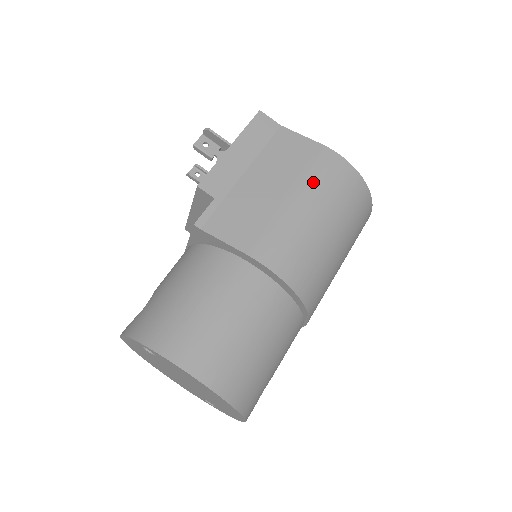
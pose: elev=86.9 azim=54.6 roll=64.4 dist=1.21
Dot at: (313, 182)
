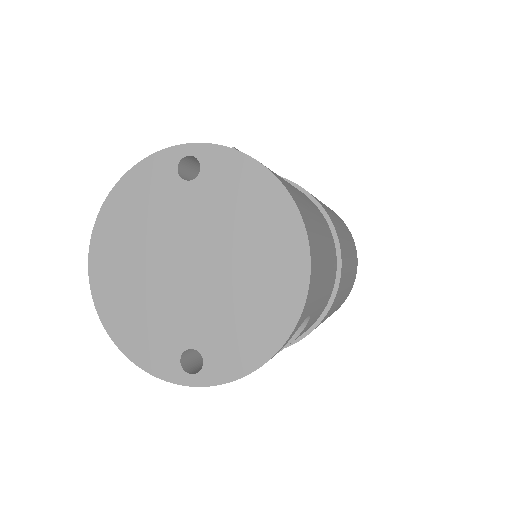
Dot at: occluded
